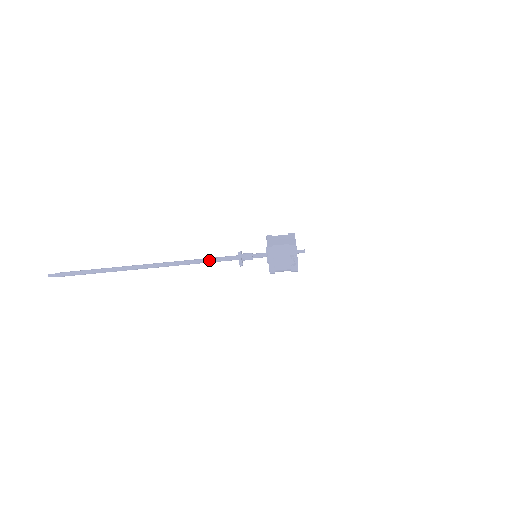
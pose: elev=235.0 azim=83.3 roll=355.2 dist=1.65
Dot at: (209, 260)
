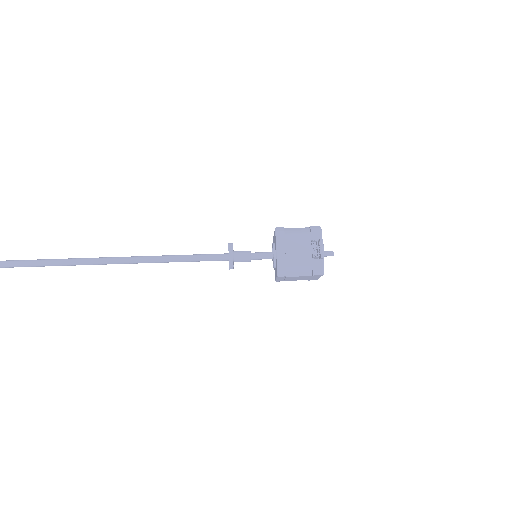
Dot at: (181, 256)
